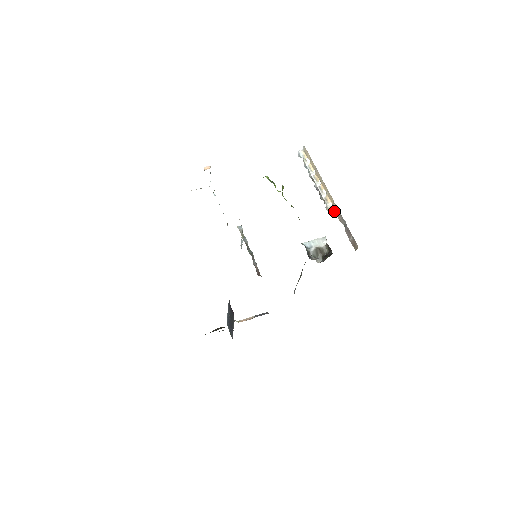
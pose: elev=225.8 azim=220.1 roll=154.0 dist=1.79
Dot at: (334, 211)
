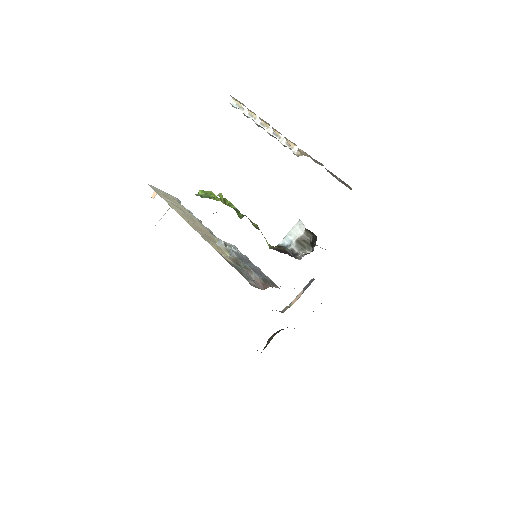
Dot at: (304, 155)
